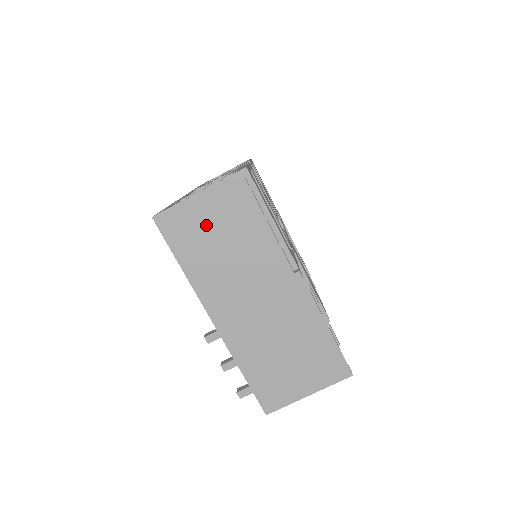
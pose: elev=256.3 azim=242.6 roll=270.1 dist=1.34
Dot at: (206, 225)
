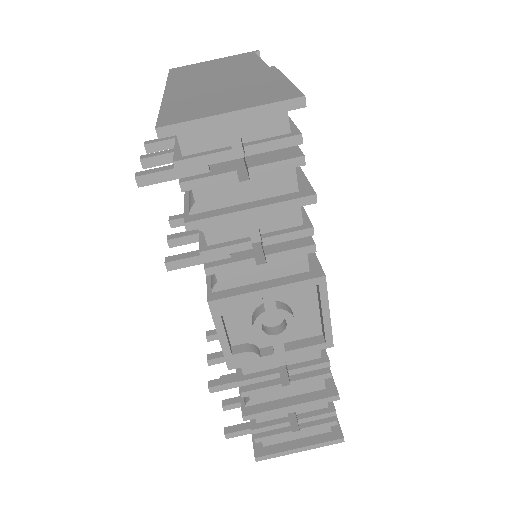
Dot at: (208, 65)
